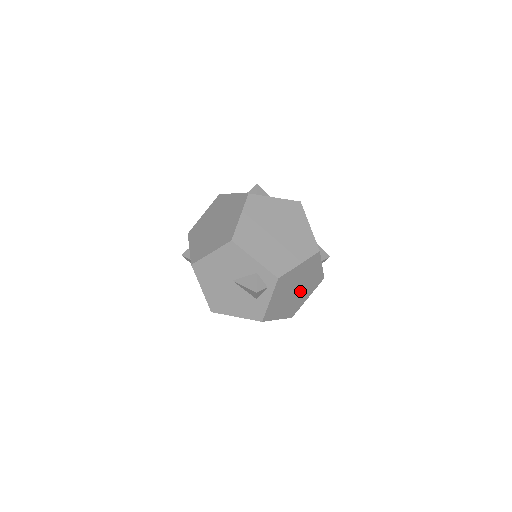
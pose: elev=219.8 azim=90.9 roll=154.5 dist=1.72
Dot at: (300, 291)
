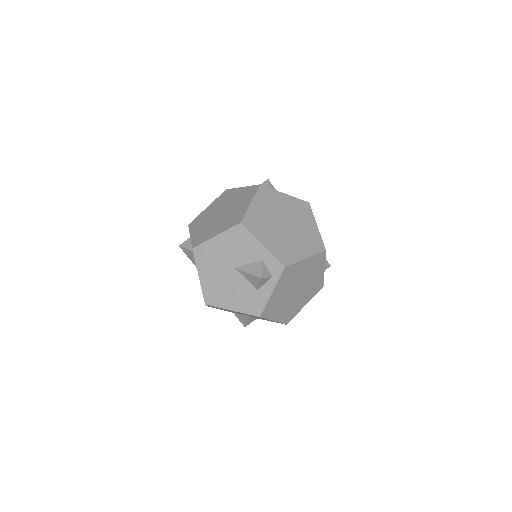
Dot at: (300, 293)
